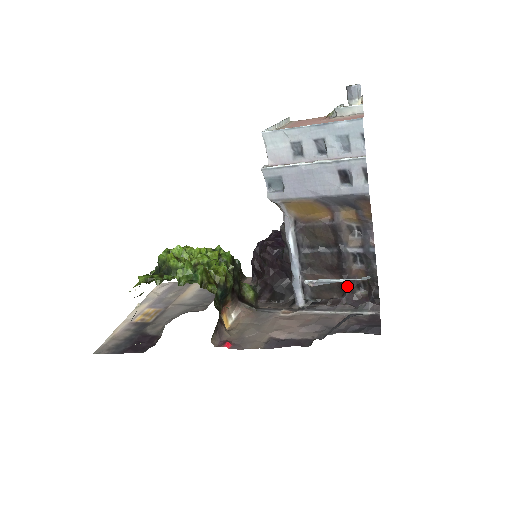
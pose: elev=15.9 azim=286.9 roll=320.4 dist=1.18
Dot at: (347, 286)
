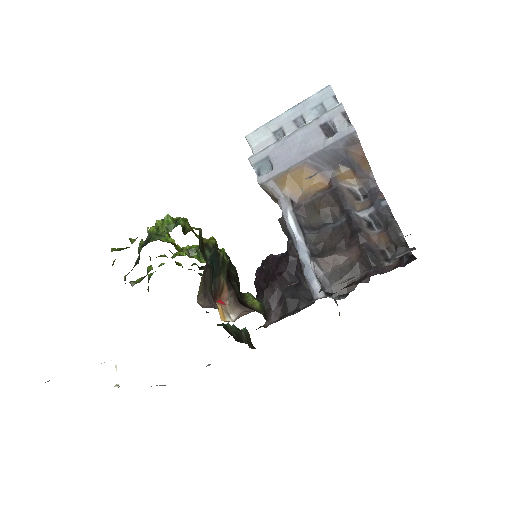
Dot at: (370, 257)
